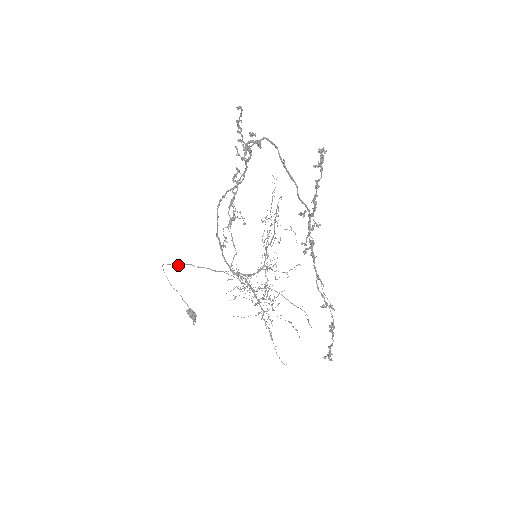
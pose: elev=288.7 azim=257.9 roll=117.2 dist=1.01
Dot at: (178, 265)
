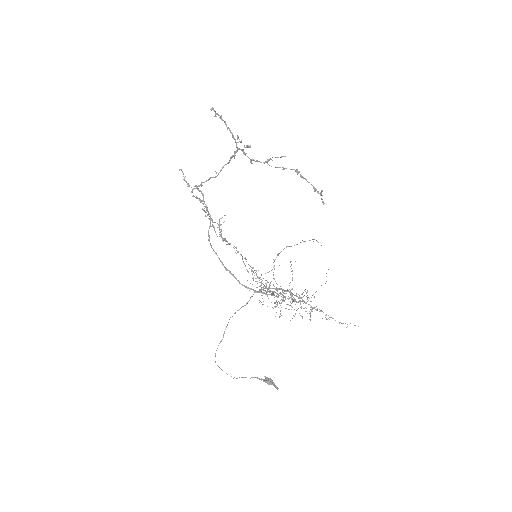
Dot at: (223, 336)
